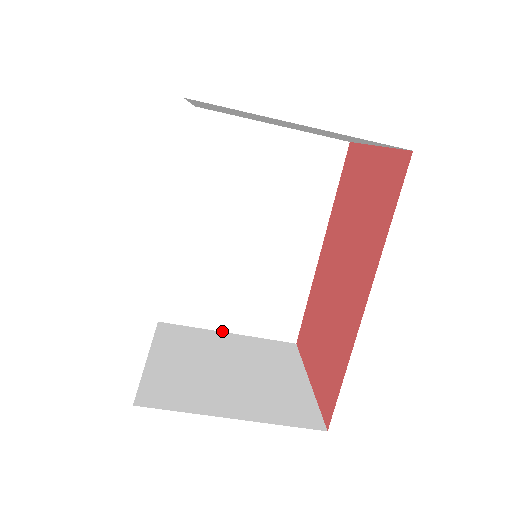
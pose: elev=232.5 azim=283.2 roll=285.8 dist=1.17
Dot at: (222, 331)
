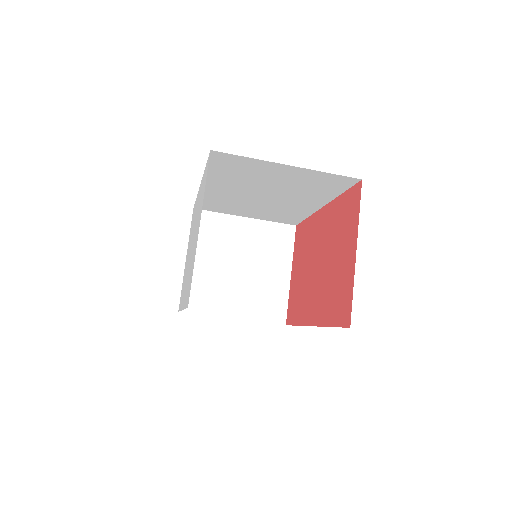
Dot at: (241, 216)
